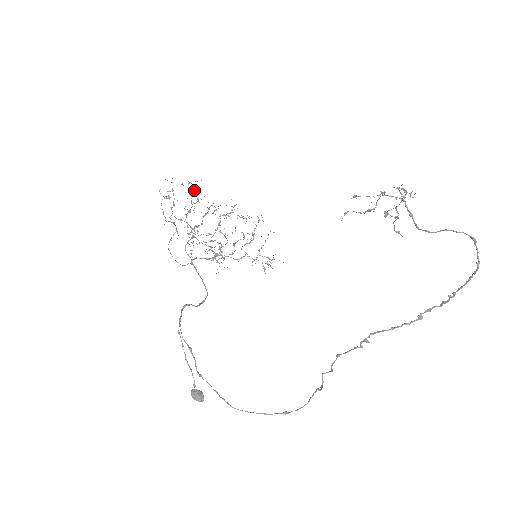
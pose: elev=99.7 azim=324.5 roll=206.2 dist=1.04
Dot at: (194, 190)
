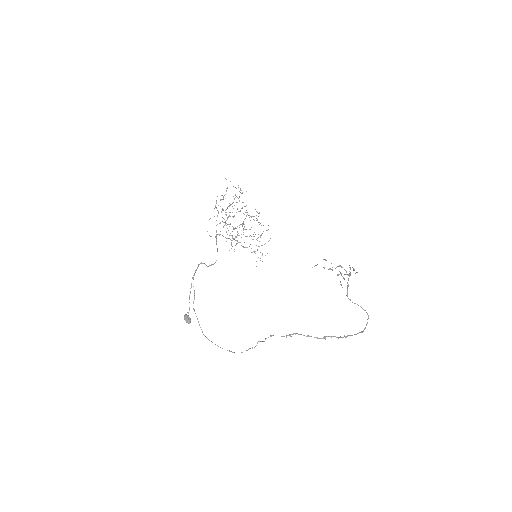
Dot at: occluded
